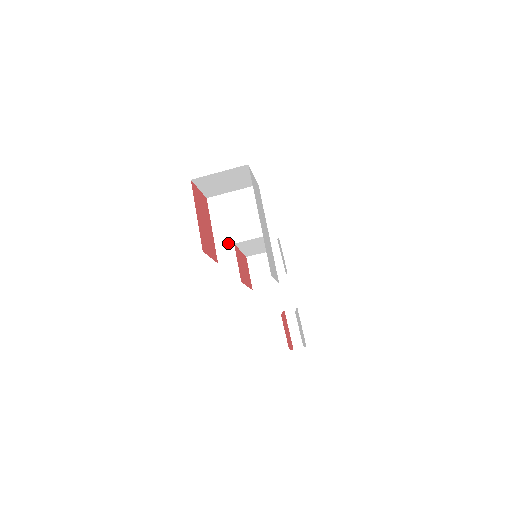
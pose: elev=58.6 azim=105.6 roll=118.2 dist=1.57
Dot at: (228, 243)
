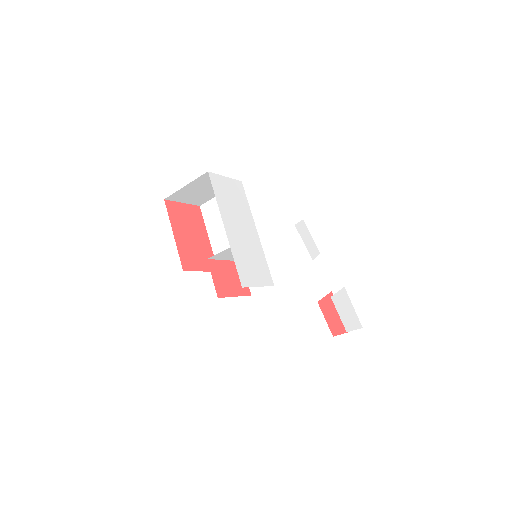
Dot at: (224, 249)
